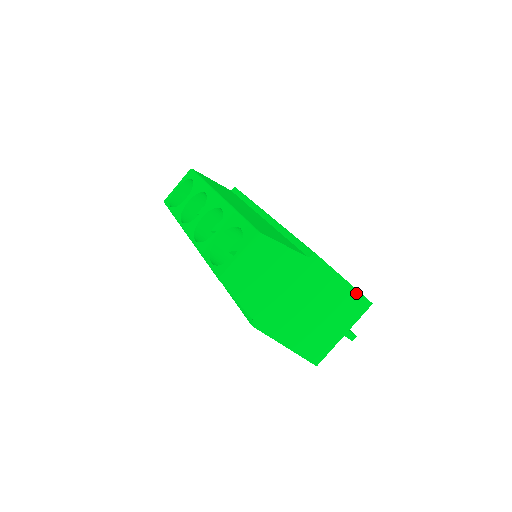
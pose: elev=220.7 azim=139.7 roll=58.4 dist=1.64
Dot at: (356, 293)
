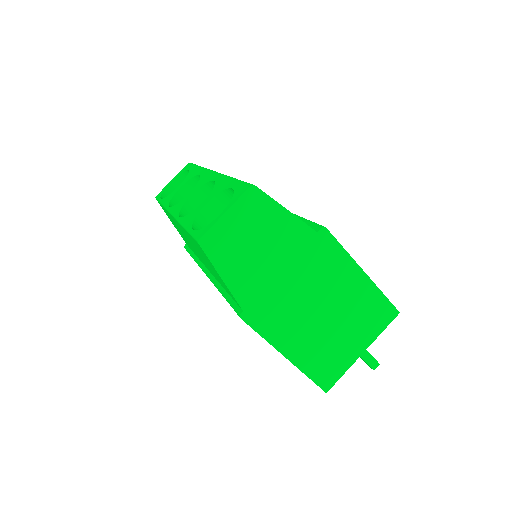
Dot at: (378, 294)
